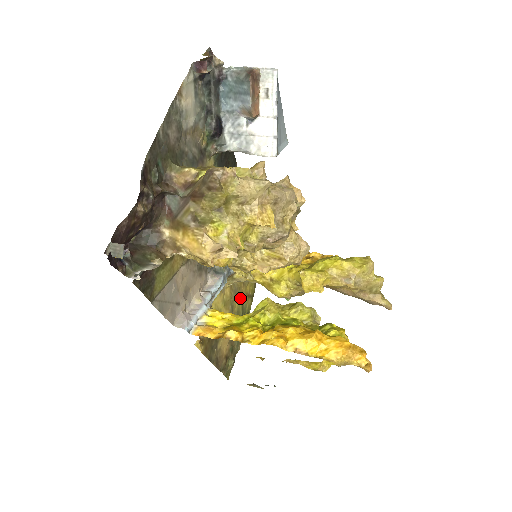
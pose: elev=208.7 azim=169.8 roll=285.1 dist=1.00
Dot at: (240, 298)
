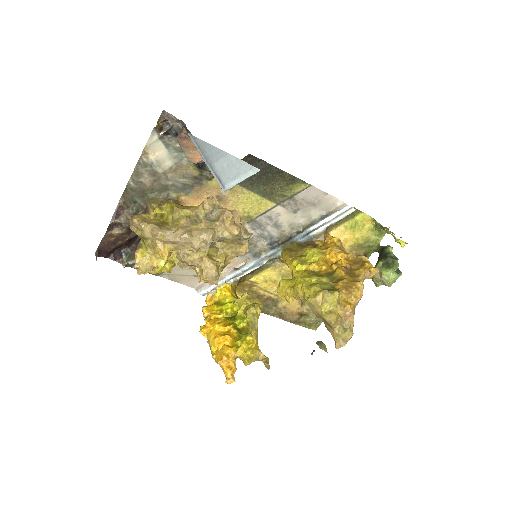
Dot at: occluded
